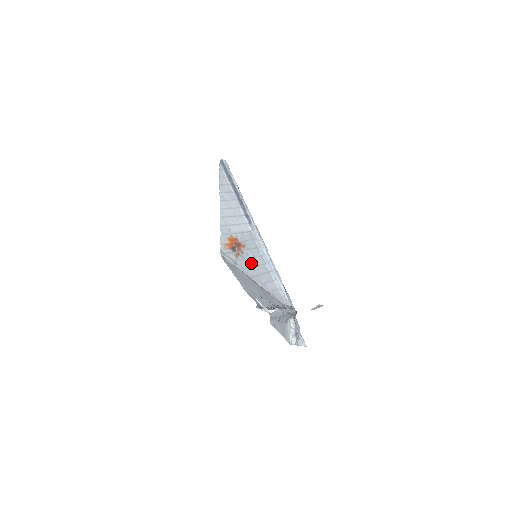
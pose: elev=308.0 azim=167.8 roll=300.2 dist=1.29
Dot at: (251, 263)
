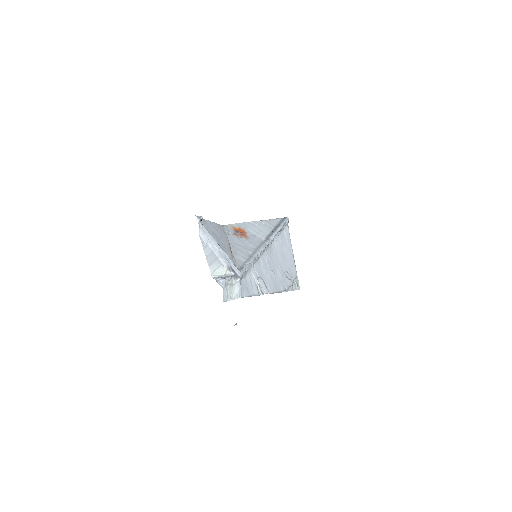
Dot at: (241, 244)
